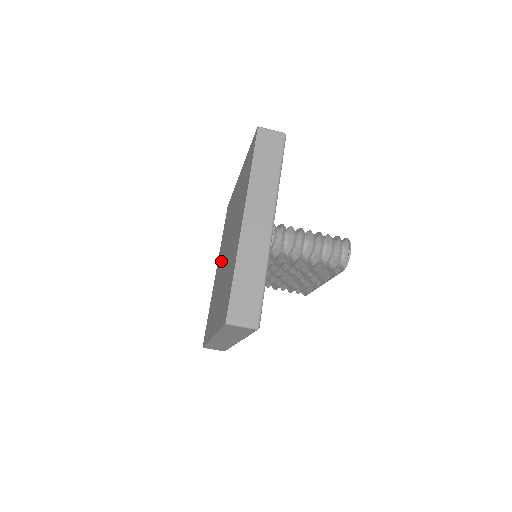
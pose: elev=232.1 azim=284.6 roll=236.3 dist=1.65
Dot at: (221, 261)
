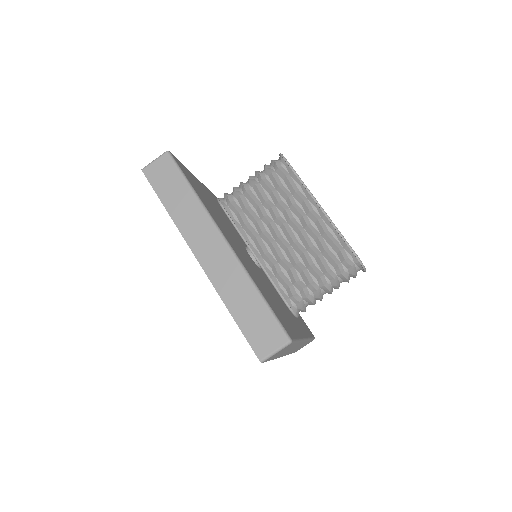
Dot at: occluded
